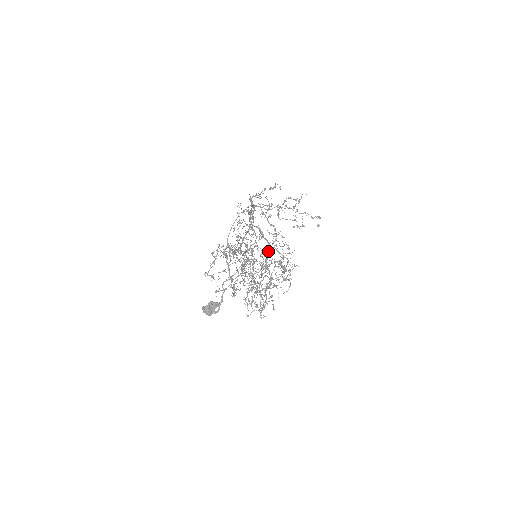
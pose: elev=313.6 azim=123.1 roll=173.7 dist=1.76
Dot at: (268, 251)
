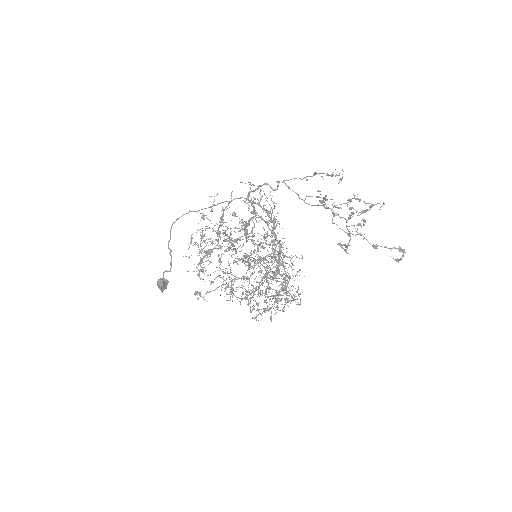
Dot at: (254, 261)
